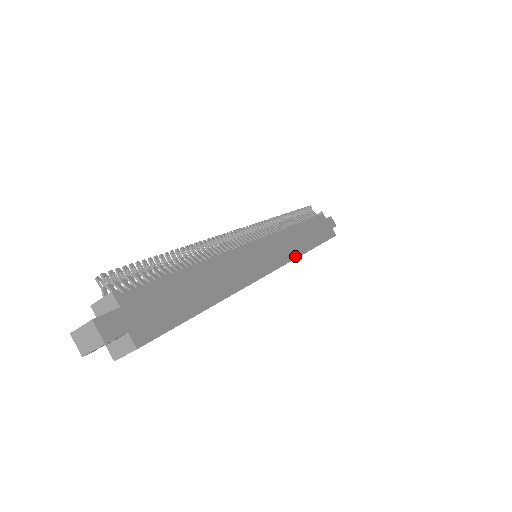
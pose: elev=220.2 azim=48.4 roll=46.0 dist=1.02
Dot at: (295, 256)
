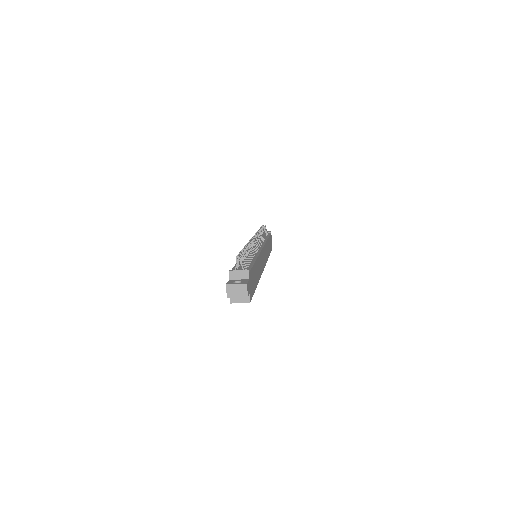
Dot at: (266, 261)
